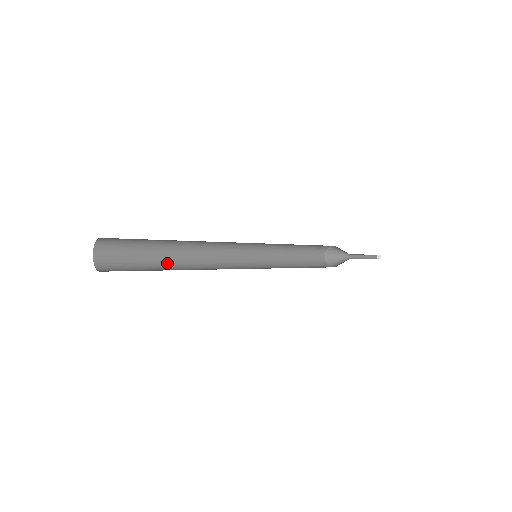
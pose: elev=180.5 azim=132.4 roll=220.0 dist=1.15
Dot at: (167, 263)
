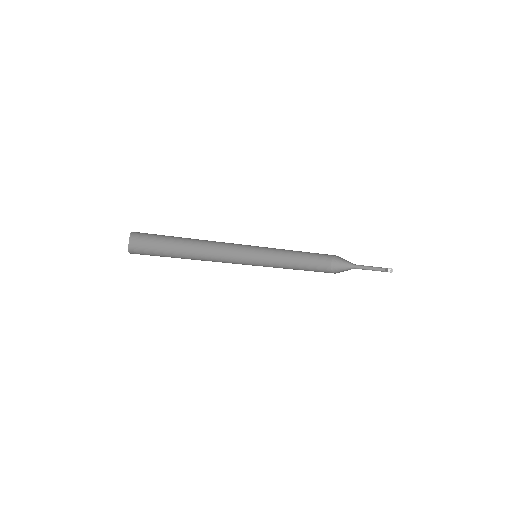
Dot at: (182, 248)
